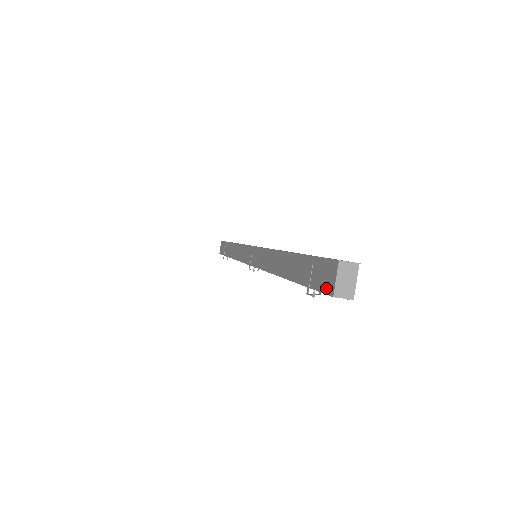
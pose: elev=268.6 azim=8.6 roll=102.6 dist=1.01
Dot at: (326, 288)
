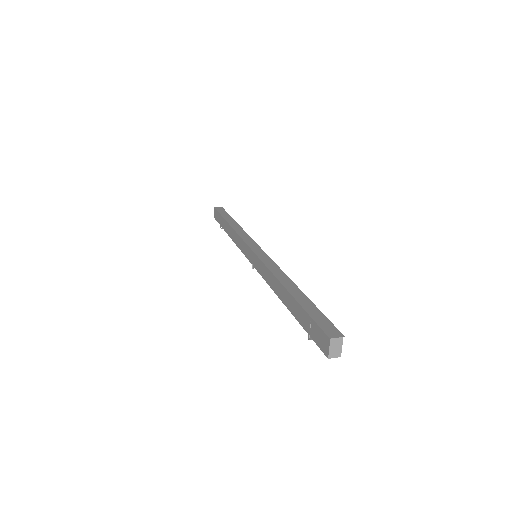
Dot at: (322, 348)
